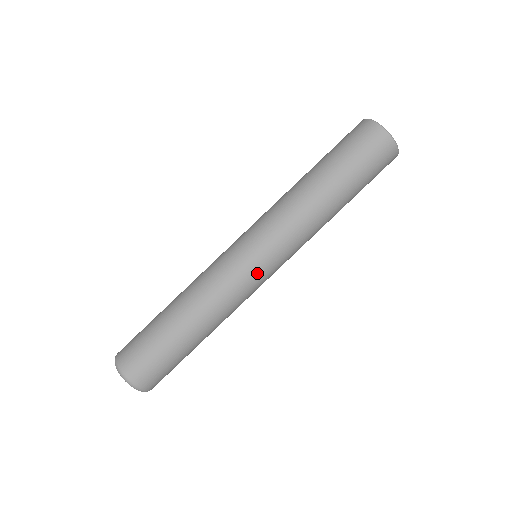
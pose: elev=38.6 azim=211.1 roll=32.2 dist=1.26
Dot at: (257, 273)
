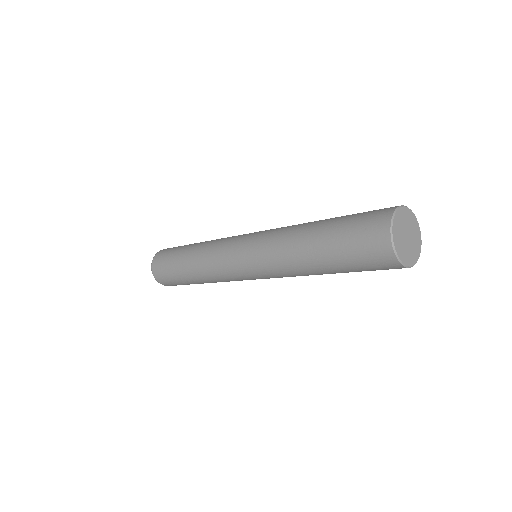
Dot at: (246, 279)
